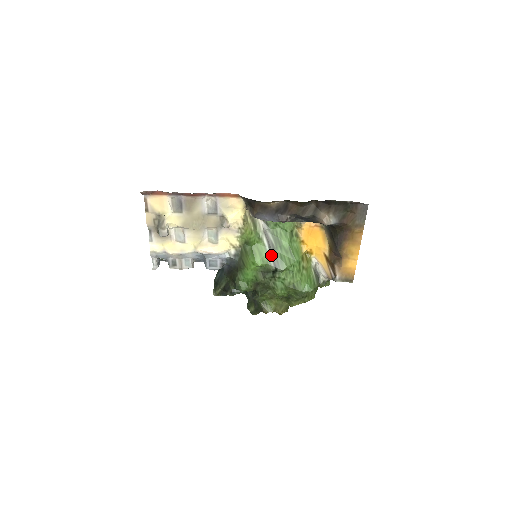
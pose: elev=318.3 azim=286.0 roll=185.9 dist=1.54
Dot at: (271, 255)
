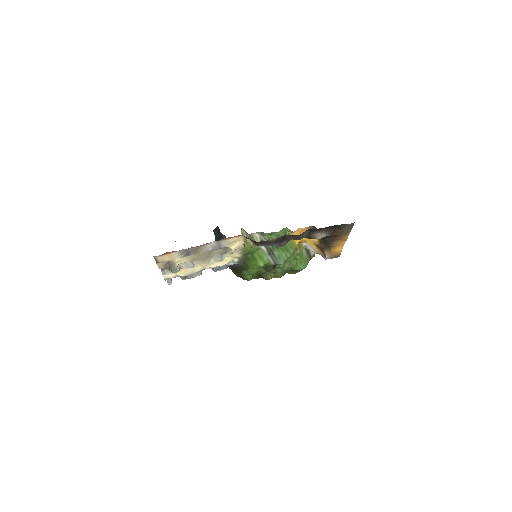
Dot at: (270, 256)
